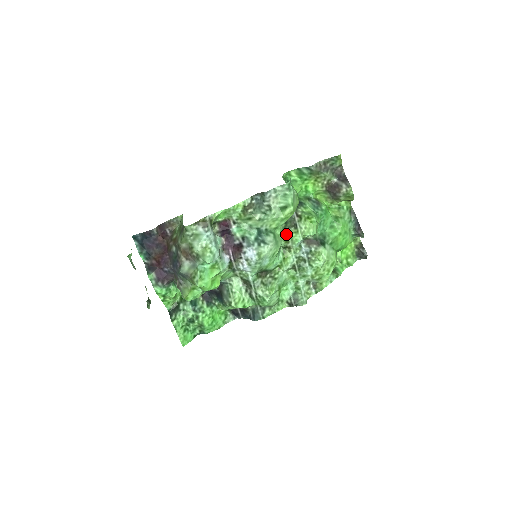
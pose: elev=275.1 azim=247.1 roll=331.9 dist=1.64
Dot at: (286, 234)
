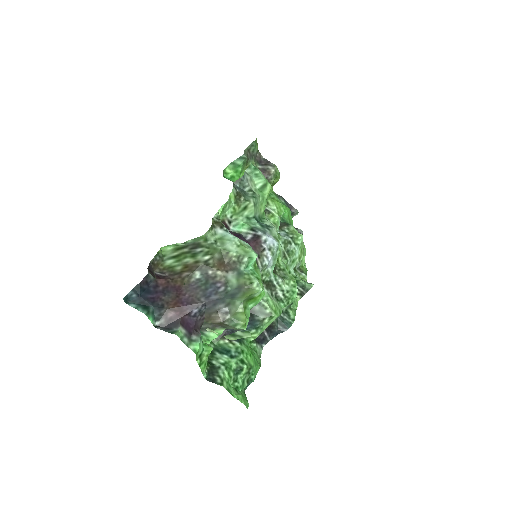
Dot at: occluded
